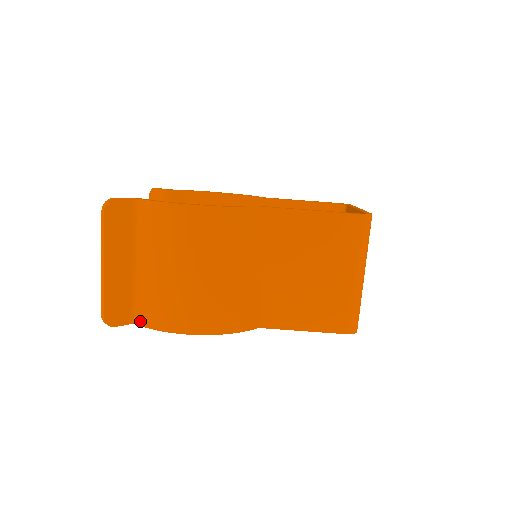
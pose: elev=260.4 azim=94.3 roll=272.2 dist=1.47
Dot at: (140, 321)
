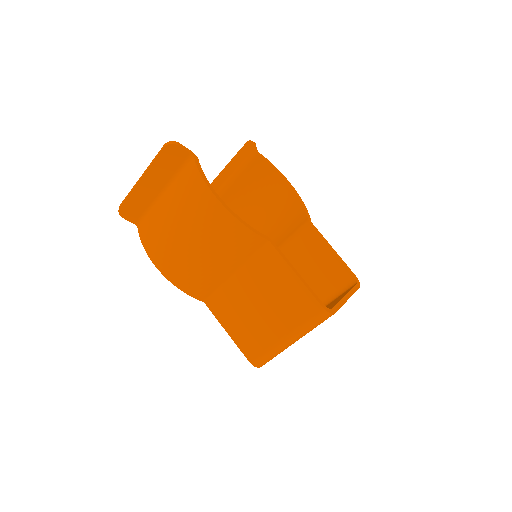
Dot at: (140, 229)
